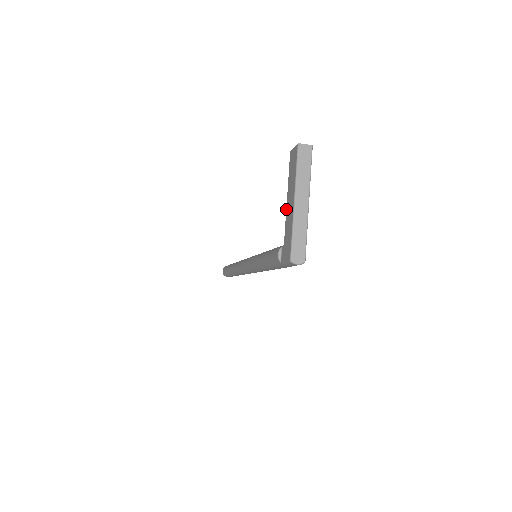
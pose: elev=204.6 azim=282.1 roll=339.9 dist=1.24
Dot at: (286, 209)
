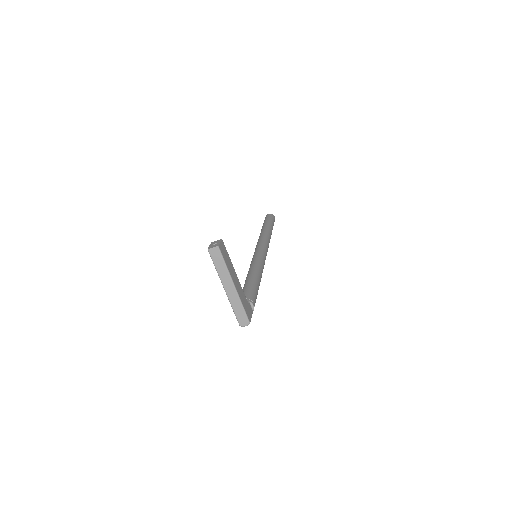
Dot at: occluded
